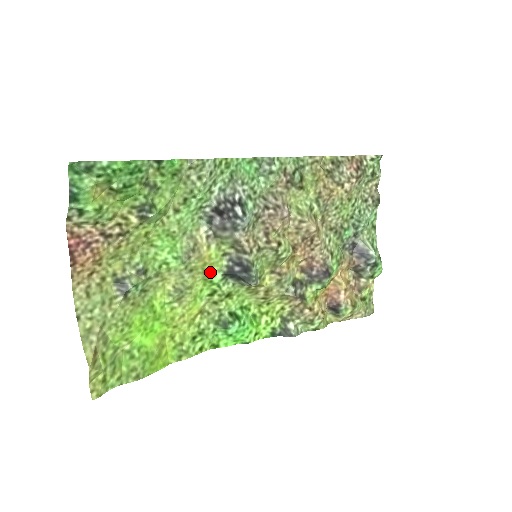
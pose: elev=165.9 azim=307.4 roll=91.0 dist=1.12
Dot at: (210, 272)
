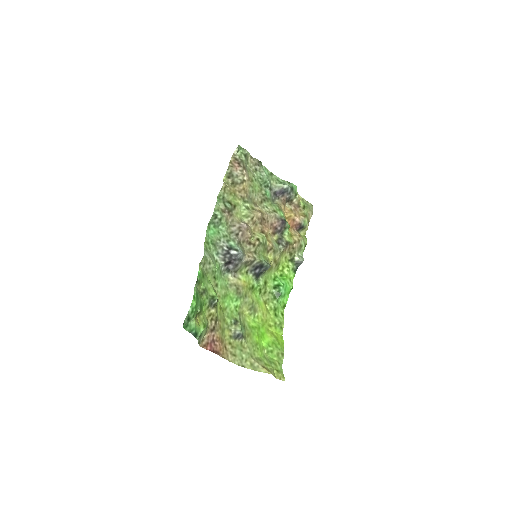
Dot at: (251, 286)
